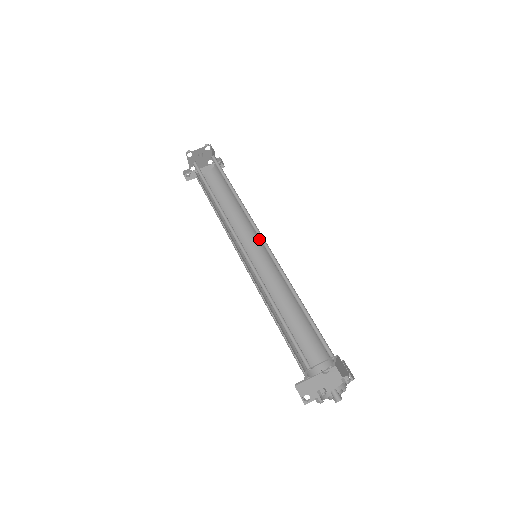
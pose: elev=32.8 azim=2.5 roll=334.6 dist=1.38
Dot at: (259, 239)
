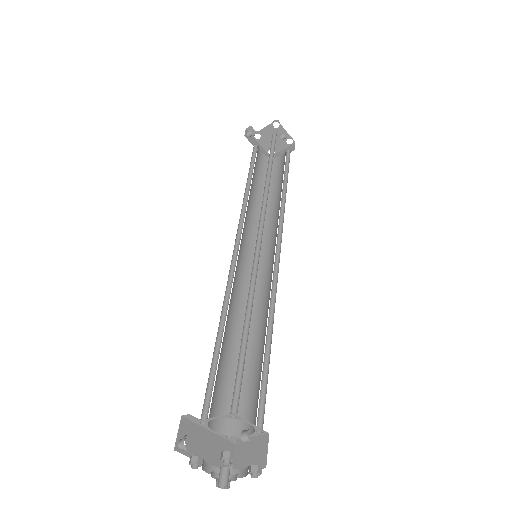
Dot at: (265, 248)
